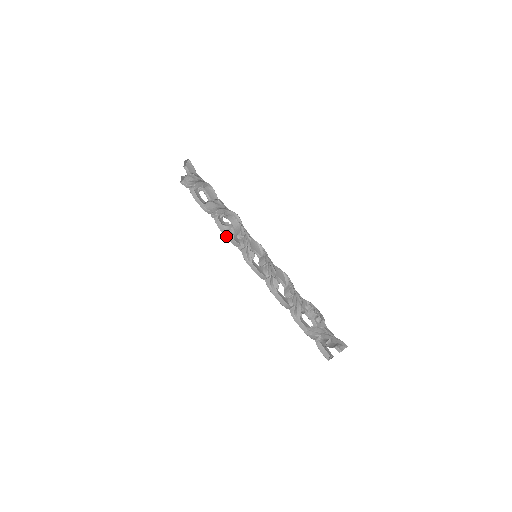
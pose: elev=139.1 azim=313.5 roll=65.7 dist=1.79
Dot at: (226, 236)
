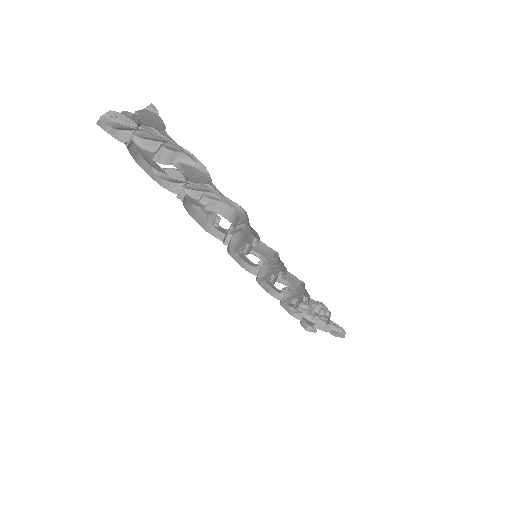
Dot at: (199, 222)
